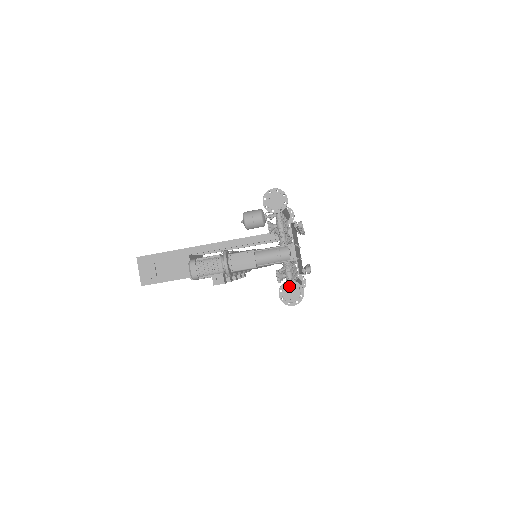
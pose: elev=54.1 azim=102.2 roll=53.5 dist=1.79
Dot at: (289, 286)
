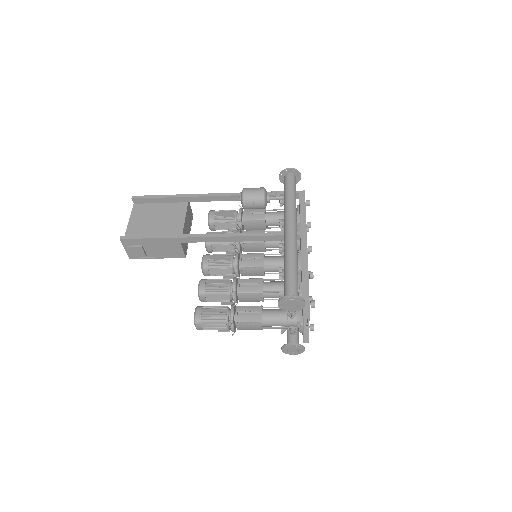
Dot at: (292, 347)
